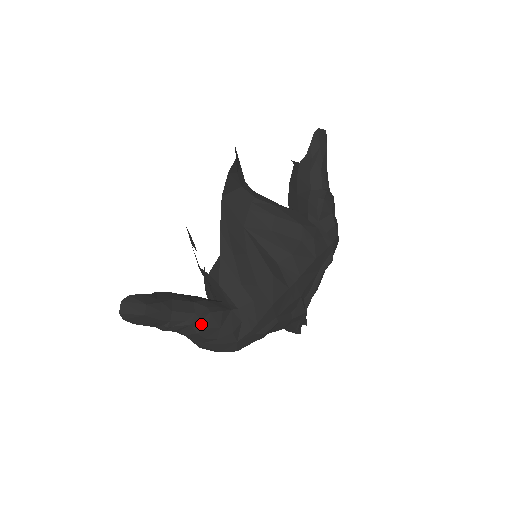
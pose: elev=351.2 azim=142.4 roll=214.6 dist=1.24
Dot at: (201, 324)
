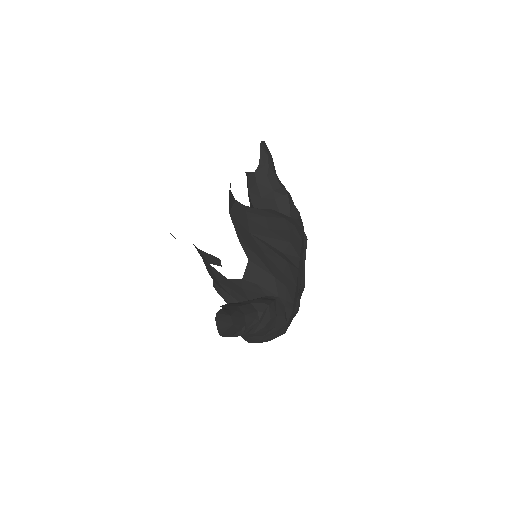
Dot at: (265, 318)
